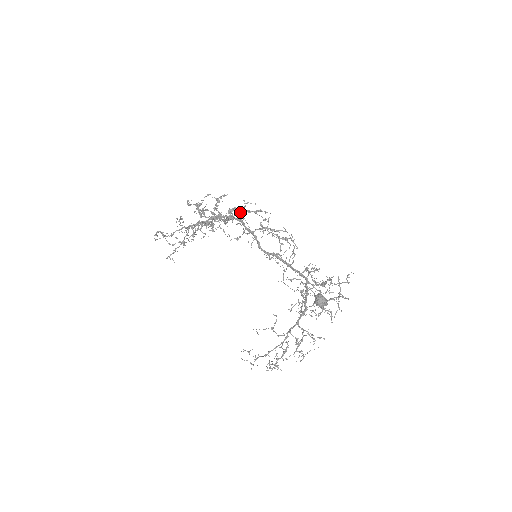
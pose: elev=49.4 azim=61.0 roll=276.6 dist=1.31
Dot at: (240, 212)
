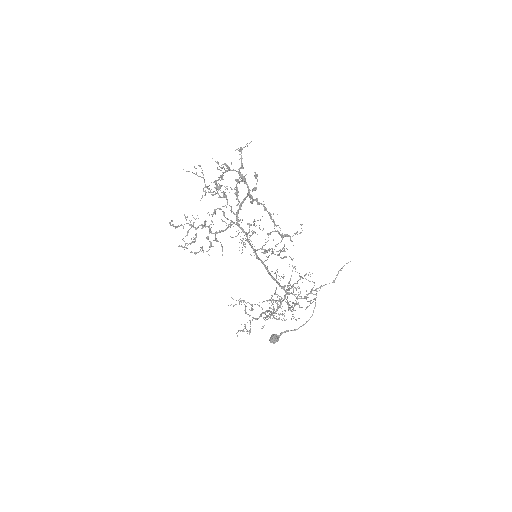
Dot at: (249, 225)
